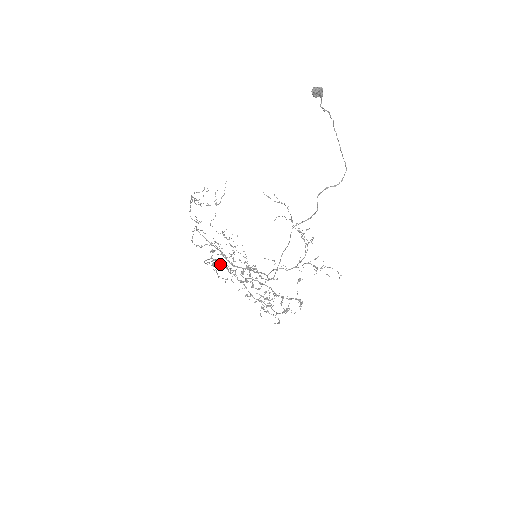
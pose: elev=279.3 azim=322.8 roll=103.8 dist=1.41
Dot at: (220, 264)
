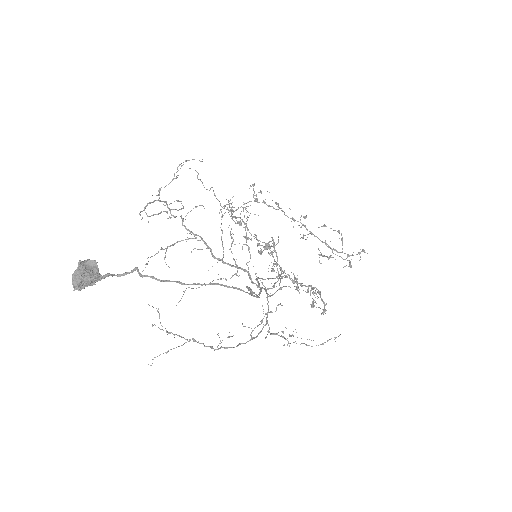
Dot at: (231, 243)
